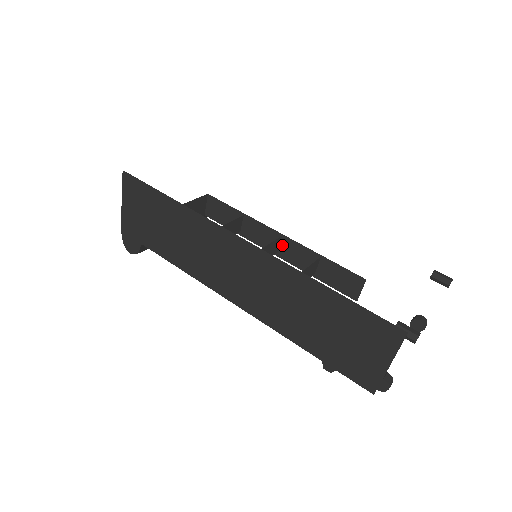
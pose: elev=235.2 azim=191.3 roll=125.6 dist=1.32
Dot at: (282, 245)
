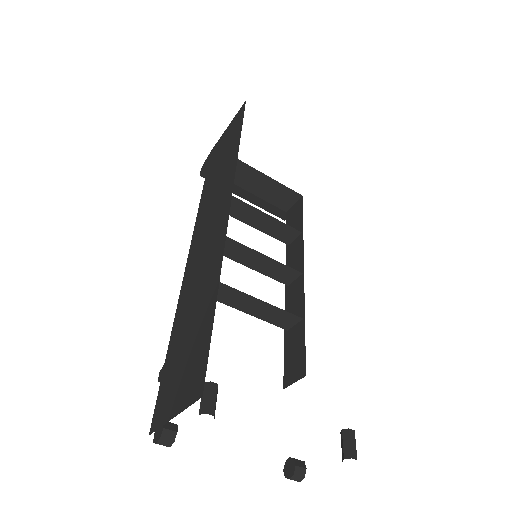
Dot at: (296, 282)
